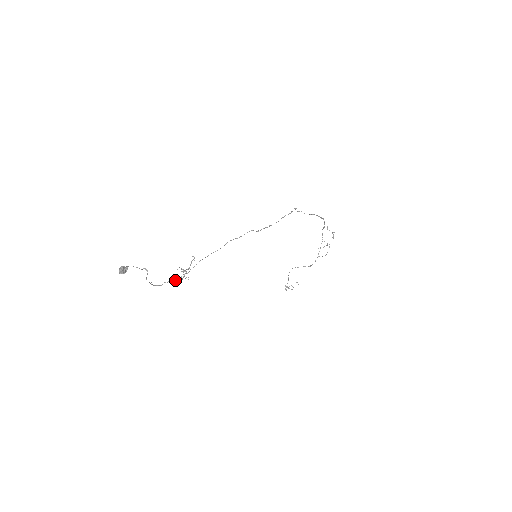
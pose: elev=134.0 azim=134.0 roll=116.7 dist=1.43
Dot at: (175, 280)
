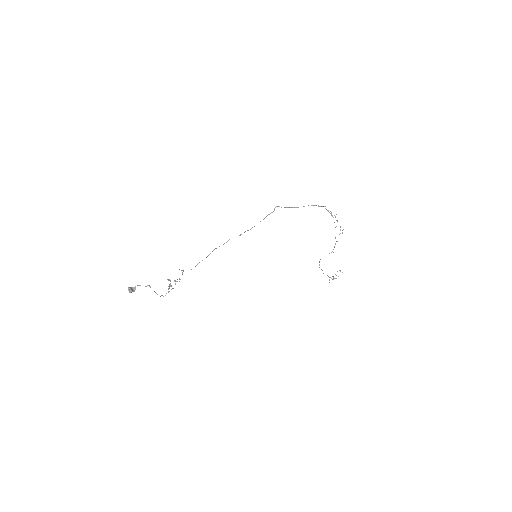
Dot at: (168, 289)
